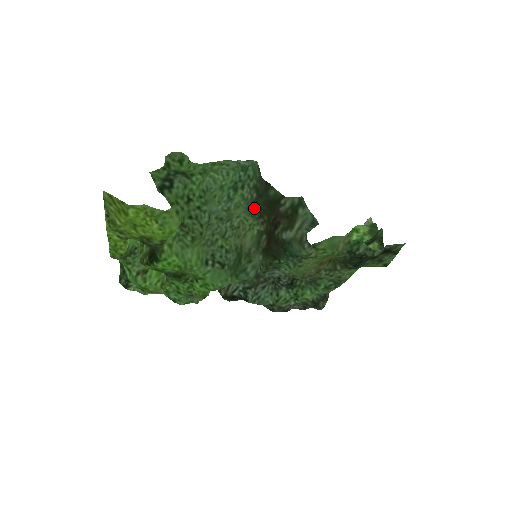
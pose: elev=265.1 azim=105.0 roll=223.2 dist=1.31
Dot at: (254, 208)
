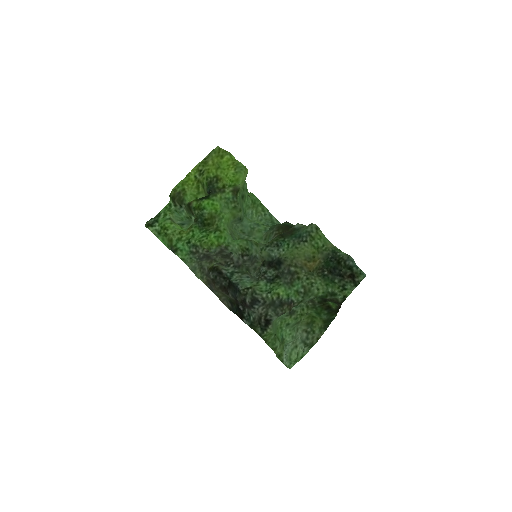
Dot at: (276, 225)
